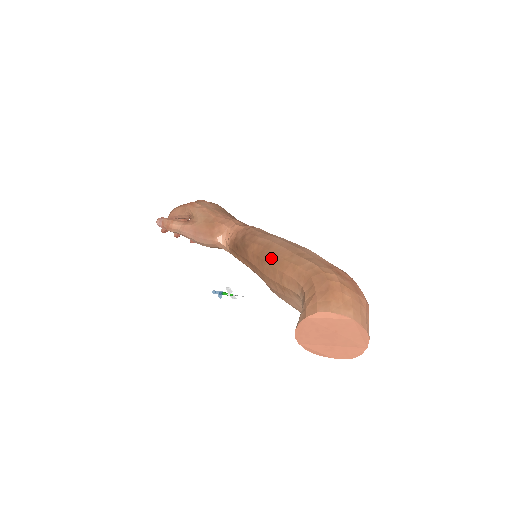
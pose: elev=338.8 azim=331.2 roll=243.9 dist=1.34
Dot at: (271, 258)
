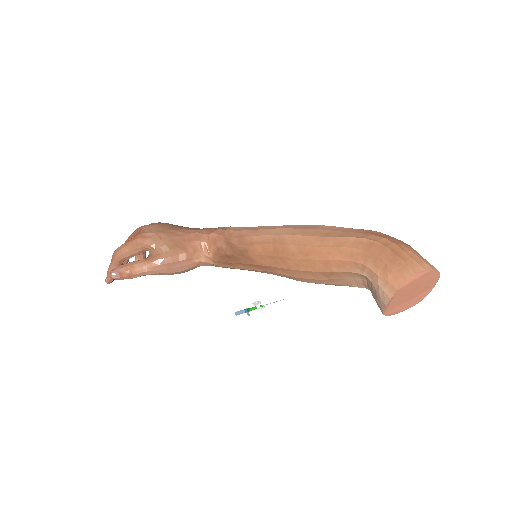
Dot at: (296, 252)
